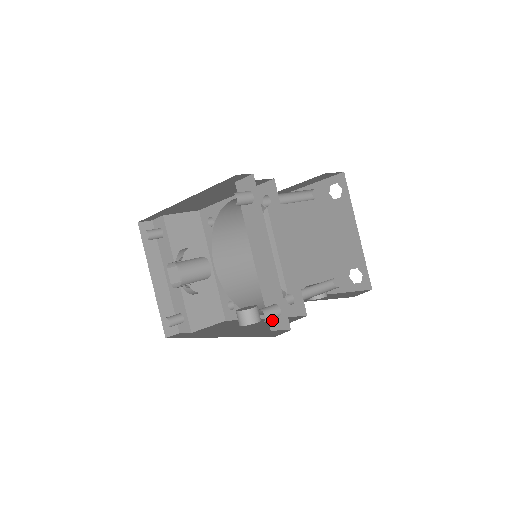
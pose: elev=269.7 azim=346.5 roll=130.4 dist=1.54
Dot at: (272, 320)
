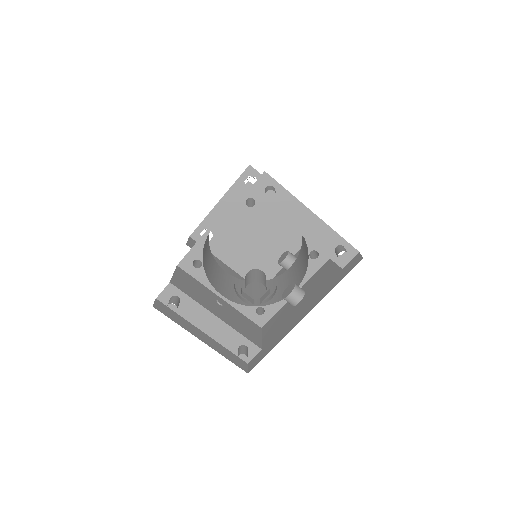
Dot at: (340, 260)
